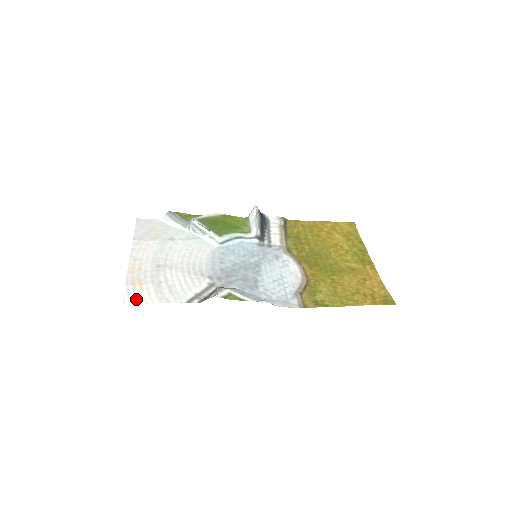
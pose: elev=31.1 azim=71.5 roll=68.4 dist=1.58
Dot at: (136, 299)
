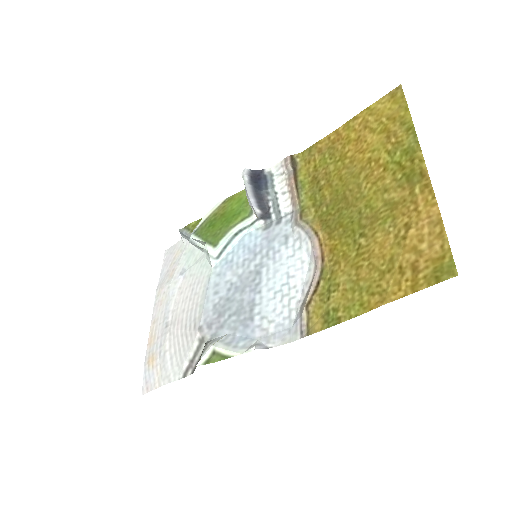
Dot at: (149, 384)
